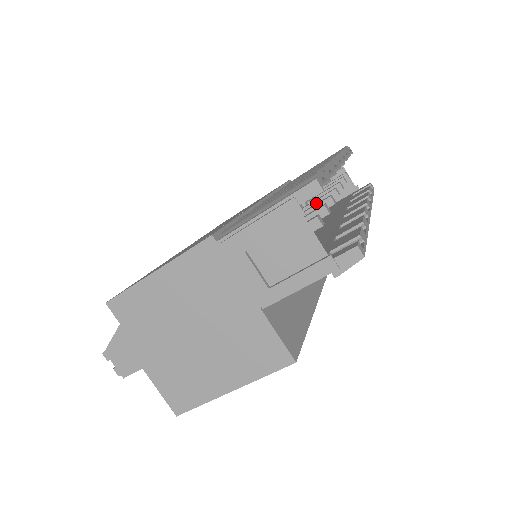
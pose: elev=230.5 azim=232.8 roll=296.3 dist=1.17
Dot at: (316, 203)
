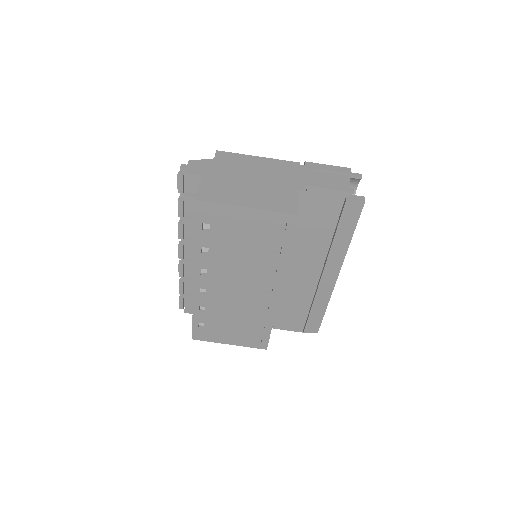
Dot at: occluded
